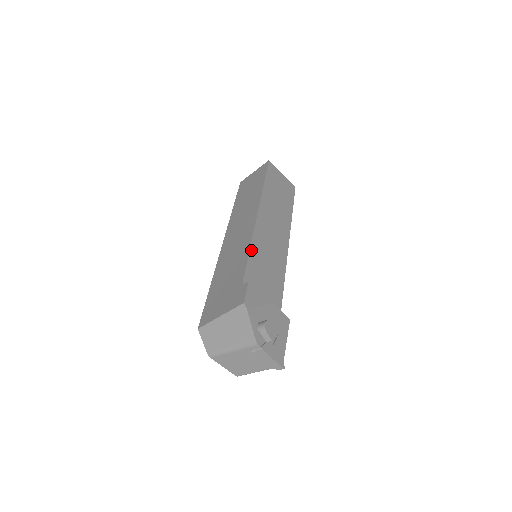
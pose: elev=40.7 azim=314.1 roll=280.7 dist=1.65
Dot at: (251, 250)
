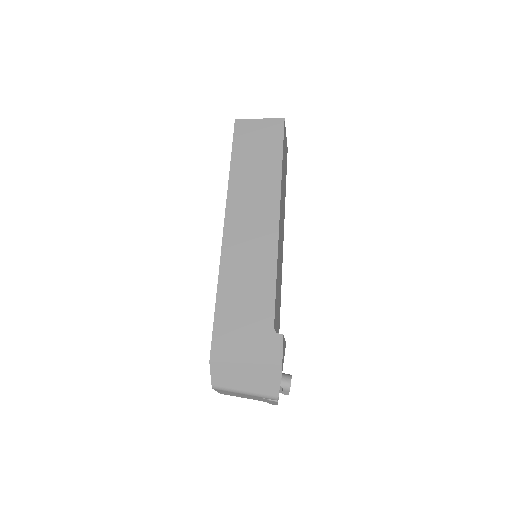
Dot at: occluded
